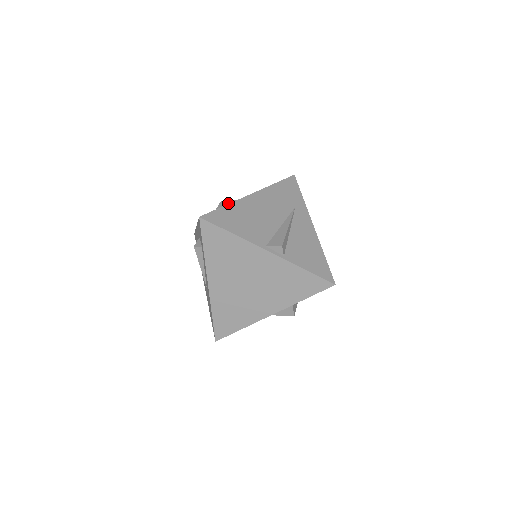
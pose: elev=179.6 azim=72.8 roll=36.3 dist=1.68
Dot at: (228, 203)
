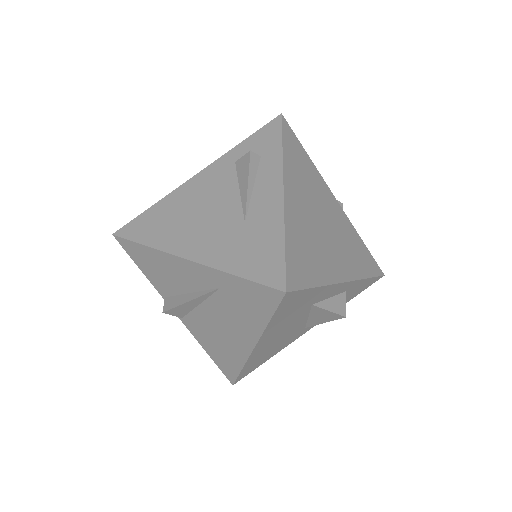
Dot at: occluded
